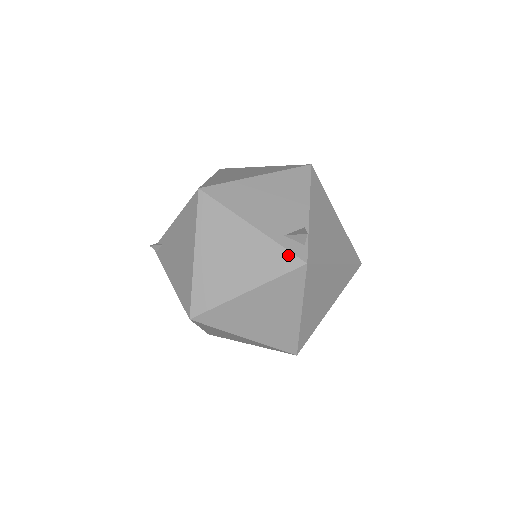
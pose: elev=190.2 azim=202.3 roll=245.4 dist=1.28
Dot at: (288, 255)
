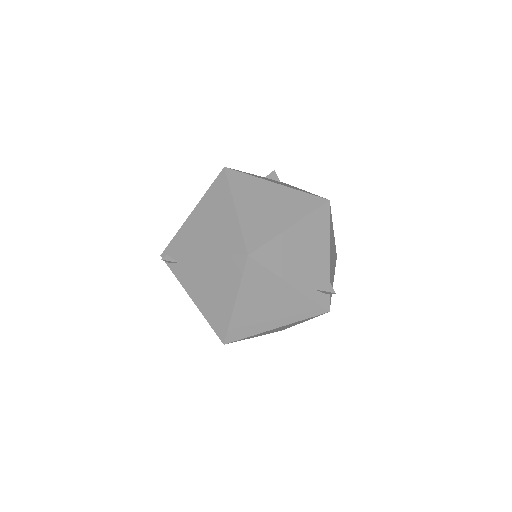
Dot at: (316, 306)
